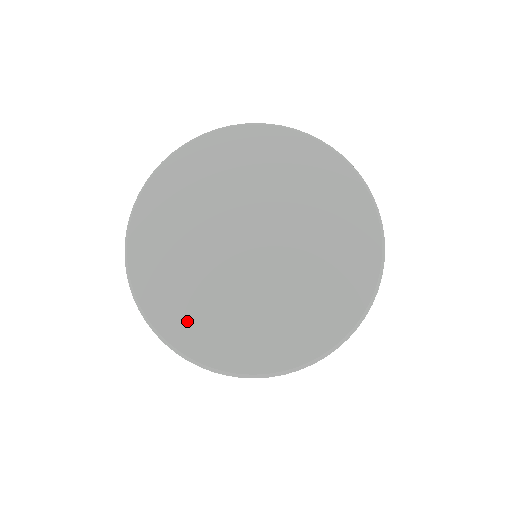
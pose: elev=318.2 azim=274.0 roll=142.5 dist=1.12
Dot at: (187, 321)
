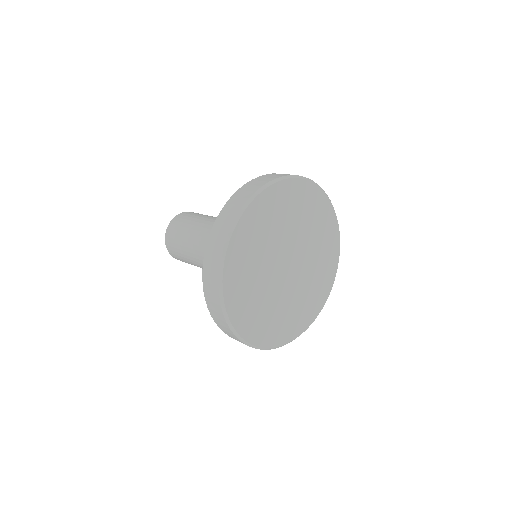
Dot at: (267, 330)
